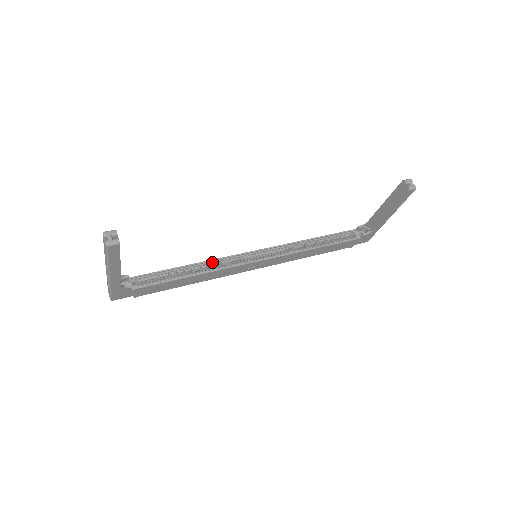
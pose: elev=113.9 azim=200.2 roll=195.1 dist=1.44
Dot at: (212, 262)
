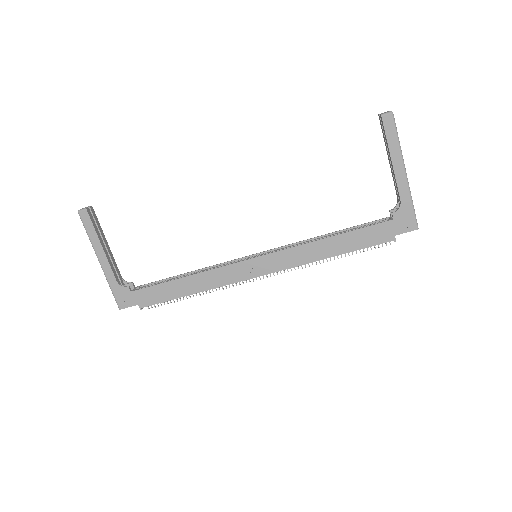
Dot at: (211, 268)
